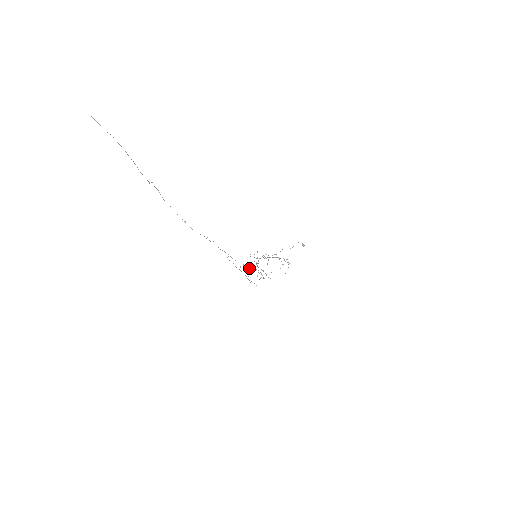
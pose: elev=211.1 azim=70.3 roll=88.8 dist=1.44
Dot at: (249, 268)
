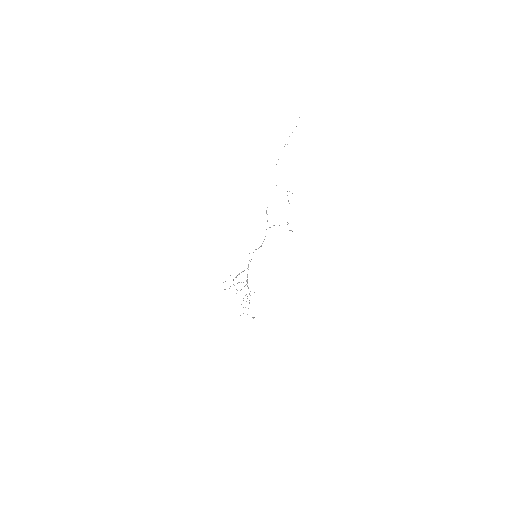
Dot at: occluded
